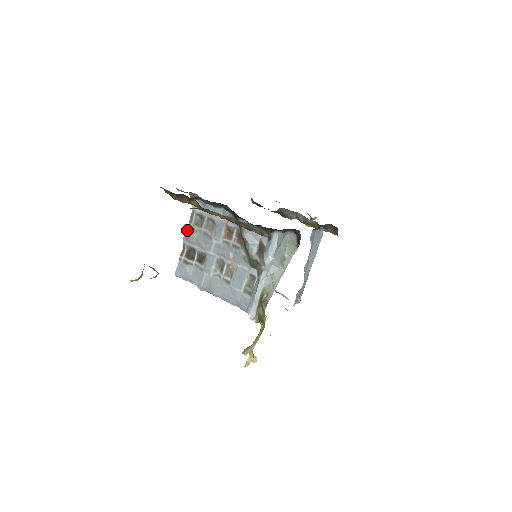
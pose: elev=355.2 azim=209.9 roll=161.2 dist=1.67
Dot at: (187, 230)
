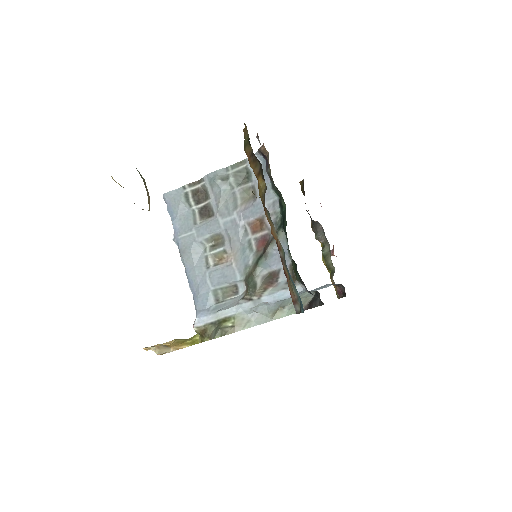
Dot at: (221, 171)
